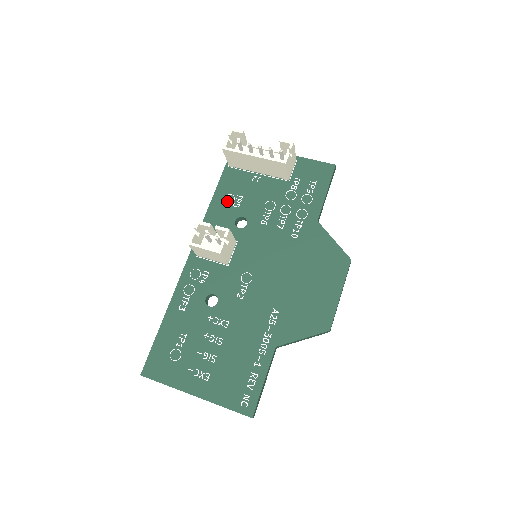
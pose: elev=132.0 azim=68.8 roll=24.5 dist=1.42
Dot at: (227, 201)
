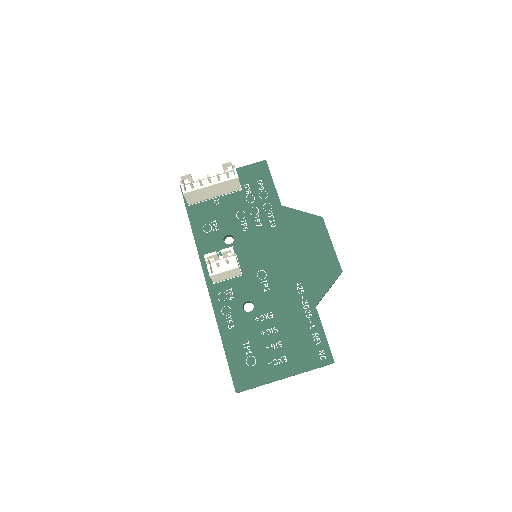
Dot at: (206, 231)
